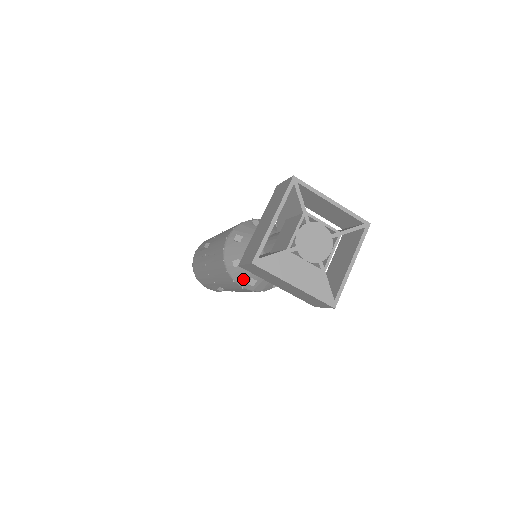
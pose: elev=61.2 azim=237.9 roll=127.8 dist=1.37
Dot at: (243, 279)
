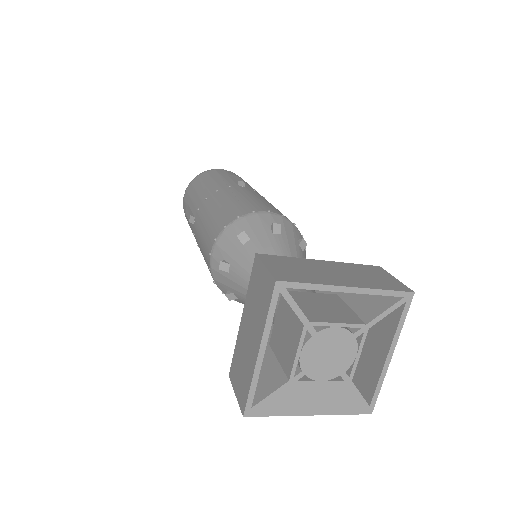
Dot at: occluded
